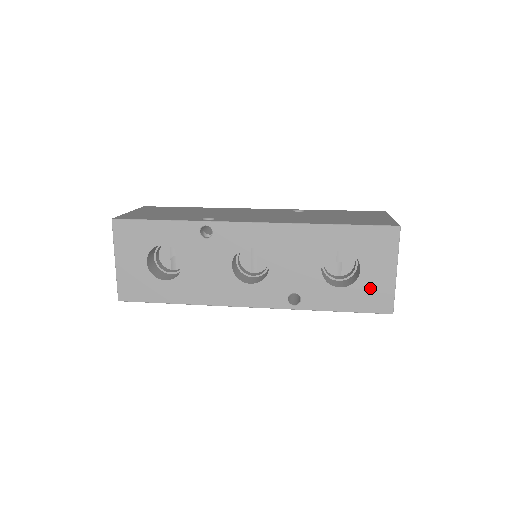
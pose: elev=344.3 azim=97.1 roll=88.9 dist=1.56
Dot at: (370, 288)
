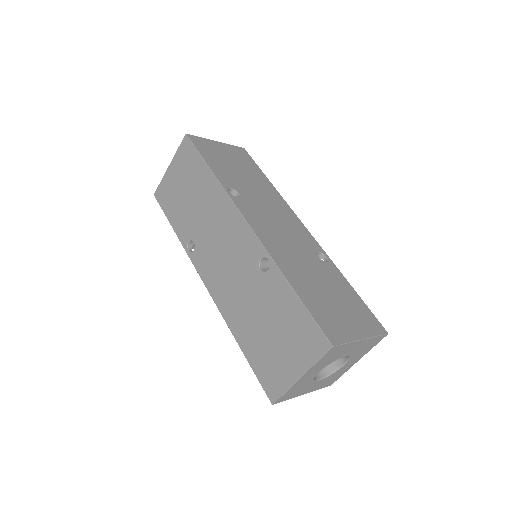
Dot at: occluded
